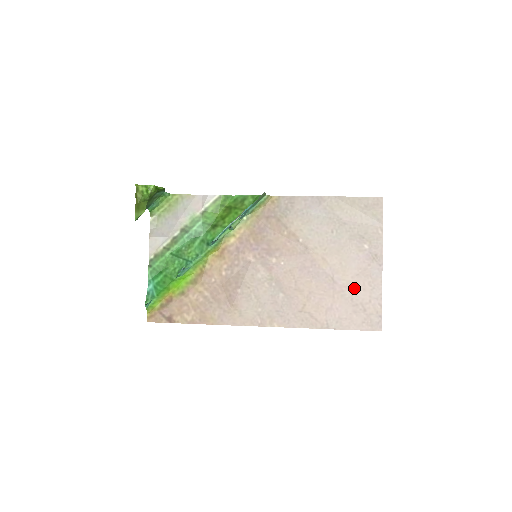
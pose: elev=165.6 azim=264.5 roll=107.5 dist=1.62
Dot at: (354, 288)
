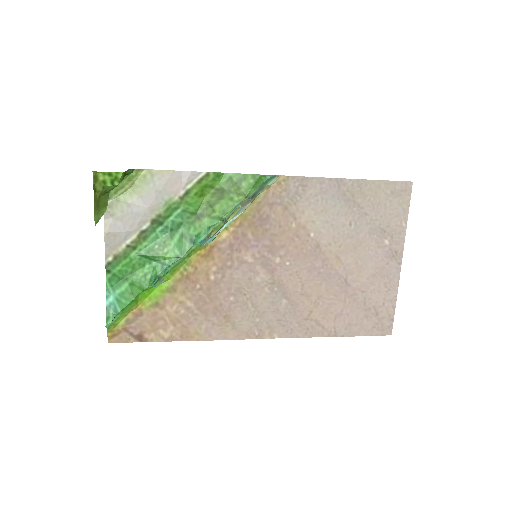
Dot at: (368, 290)
